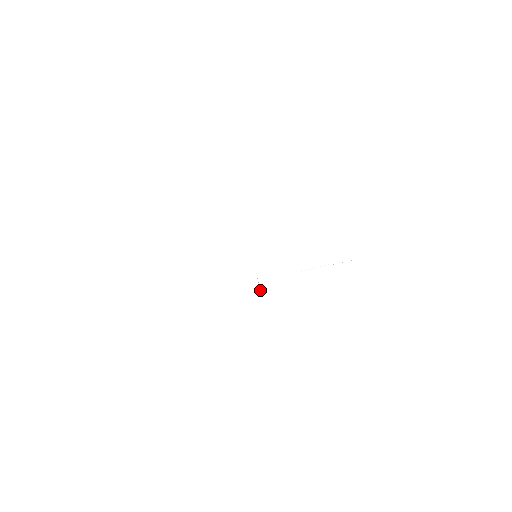
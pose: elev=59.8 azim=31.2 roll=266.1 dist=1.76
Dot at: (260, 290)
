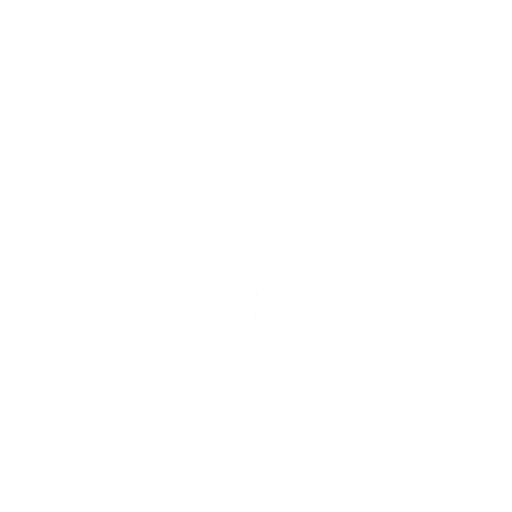
Dot at: (258, 323)
